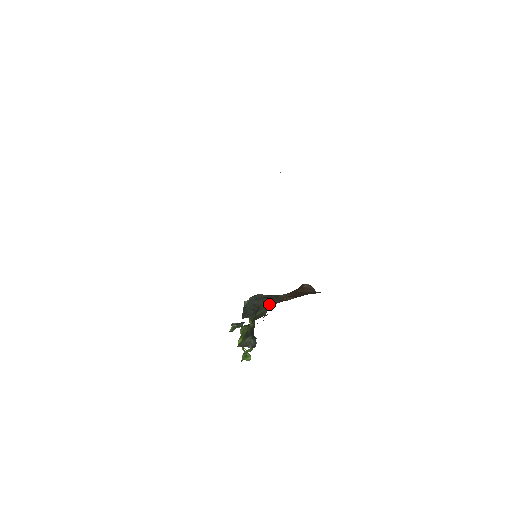
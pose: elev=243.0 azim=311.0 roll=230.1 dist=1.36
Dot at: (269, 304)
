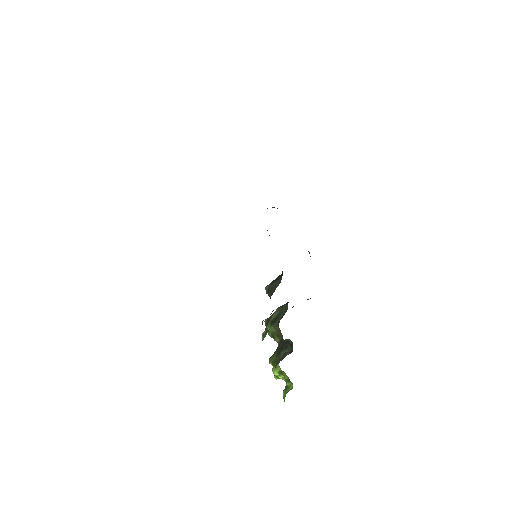
Dot at: occluded
